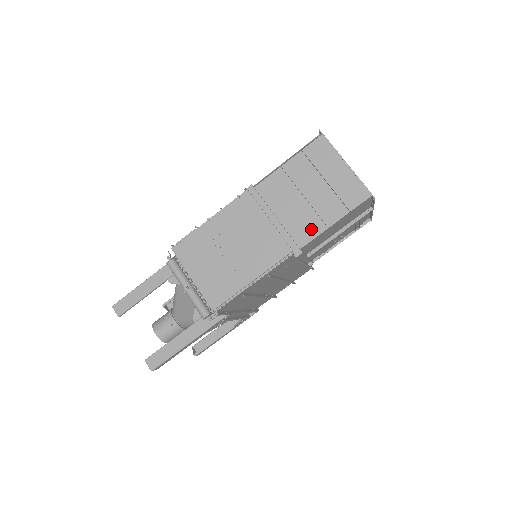
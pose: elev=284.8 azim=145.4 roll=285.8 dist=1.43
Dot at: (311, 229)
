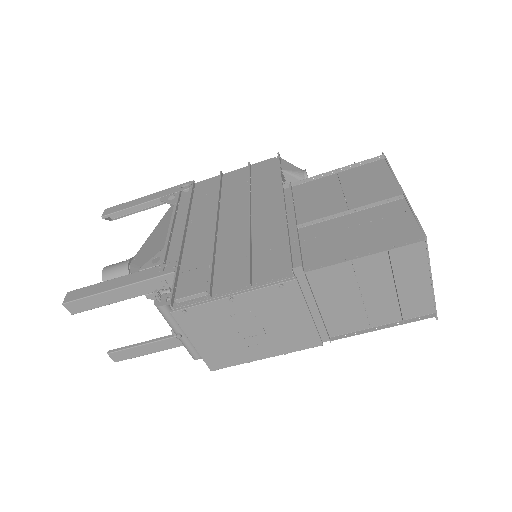
Dot at: (352, 324)
